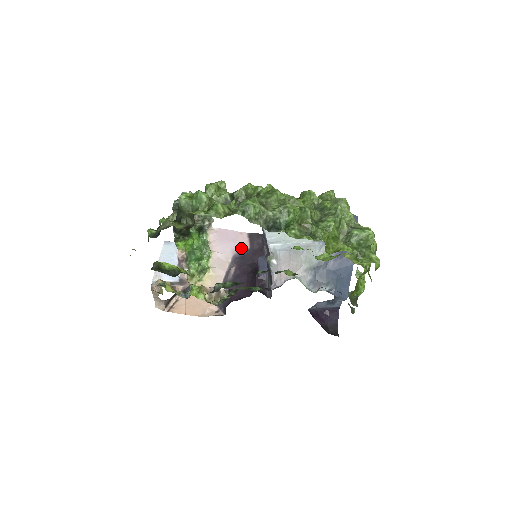
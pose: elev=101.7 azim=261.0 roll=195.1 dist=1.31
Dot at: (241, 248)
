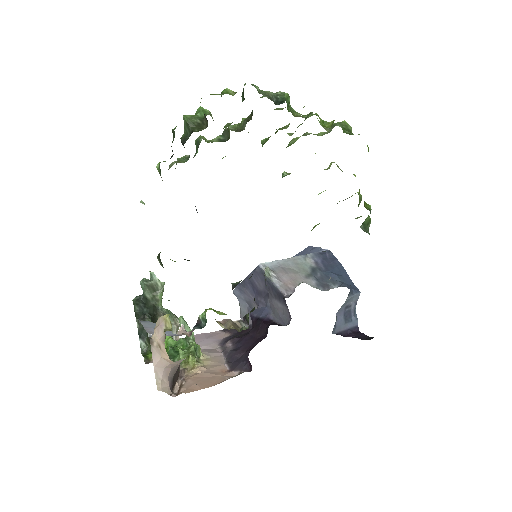
Dot at: (223, 337)
